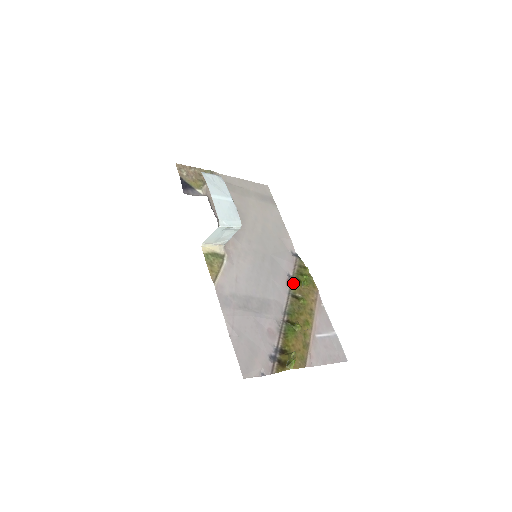
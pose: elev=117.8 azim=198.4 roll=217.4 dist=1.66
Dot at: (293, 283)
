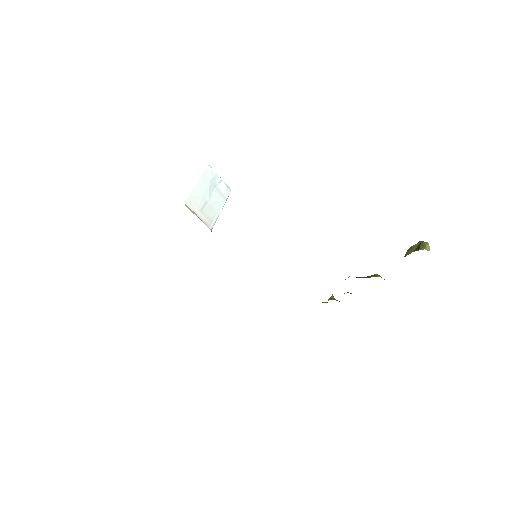
Dot at: occluded
